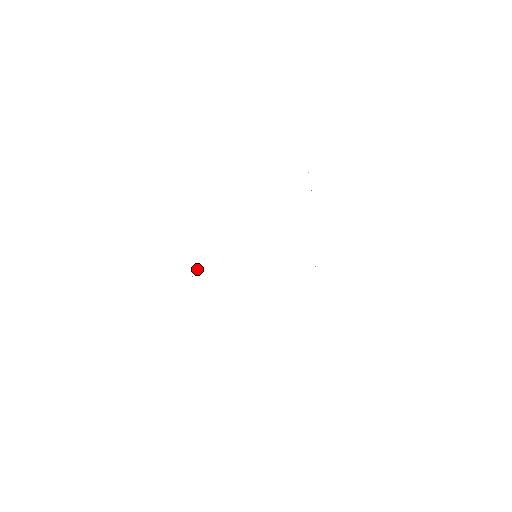
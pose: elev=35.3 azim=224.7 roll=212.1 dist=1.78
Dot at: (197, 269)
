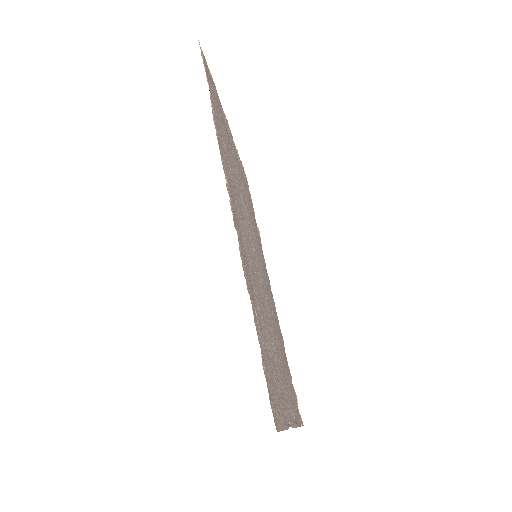
Dot at: (291, 381)
